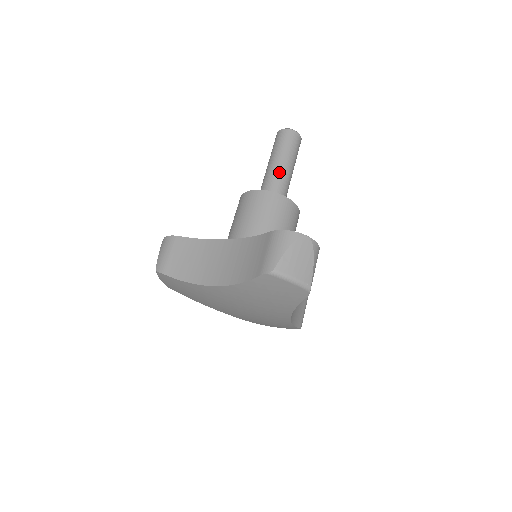
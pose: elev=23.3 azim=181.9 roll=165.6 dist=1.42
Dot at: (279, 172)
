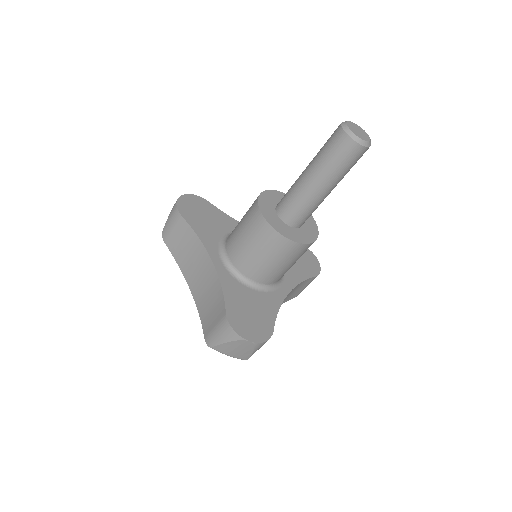
Dot at: (308, 194)
